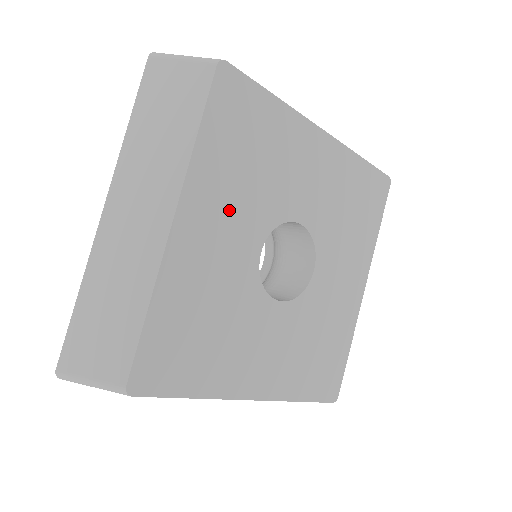
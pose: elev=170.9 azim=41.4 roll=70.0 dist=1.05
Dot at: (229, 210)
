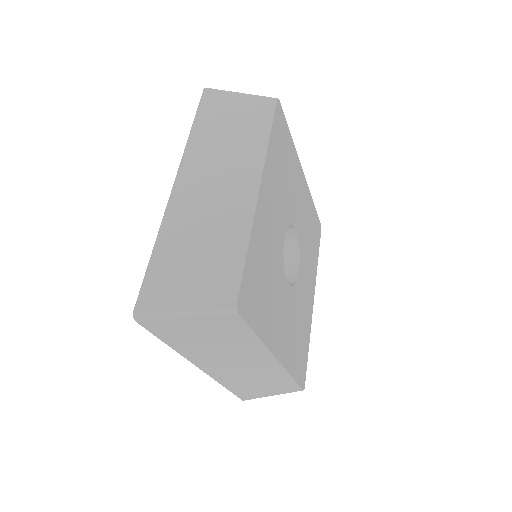
Dot at: (276, 198)
